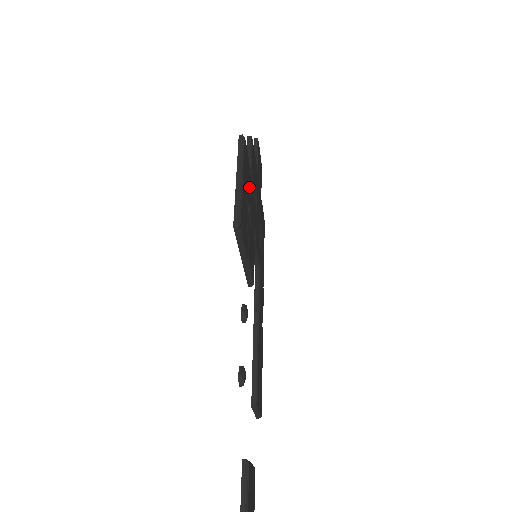
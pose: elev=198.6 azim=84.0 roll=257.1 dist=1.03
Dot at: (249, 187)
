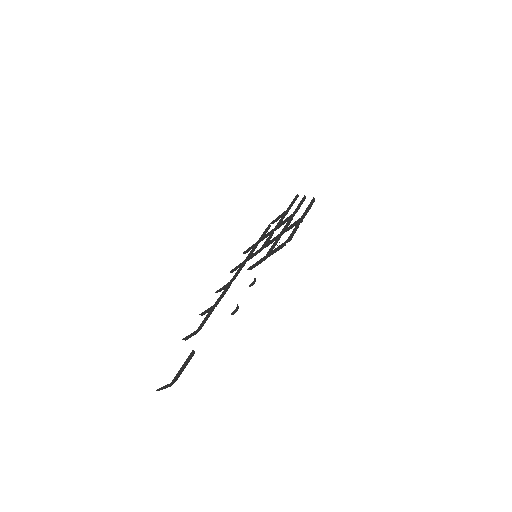
Dot at: occluded
